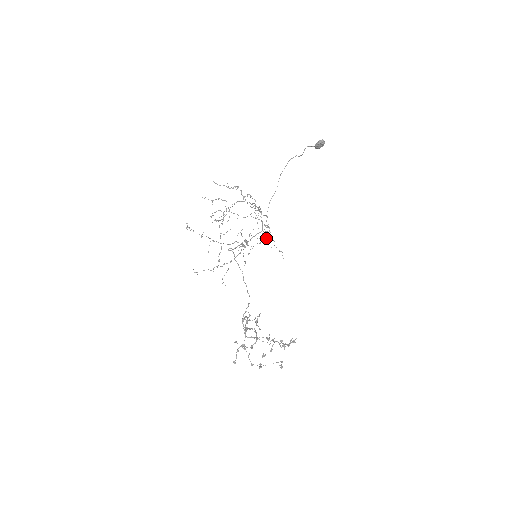
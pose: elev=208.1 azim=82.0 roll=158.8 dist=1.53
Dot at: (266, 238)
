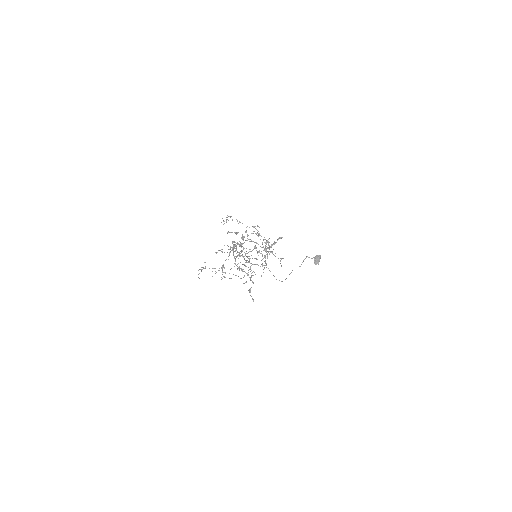
Dot at: occluded
